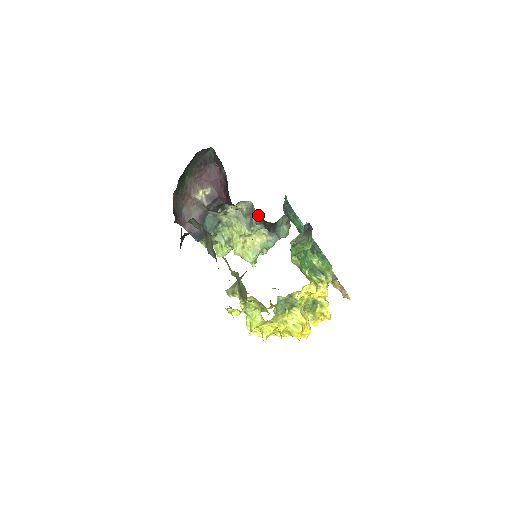
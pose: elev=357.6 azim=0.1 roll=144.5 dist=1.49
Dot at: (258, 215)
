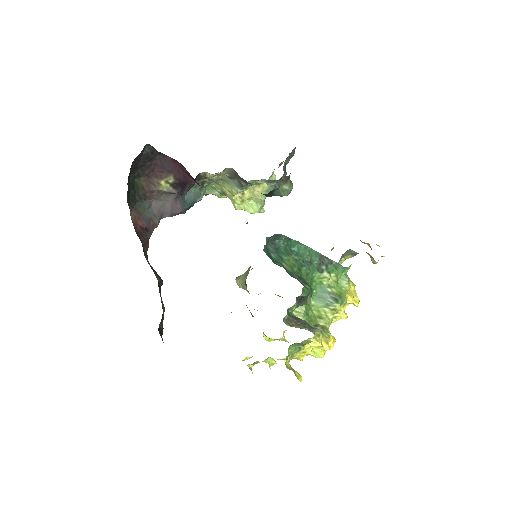
Dot at: (246, 181)
